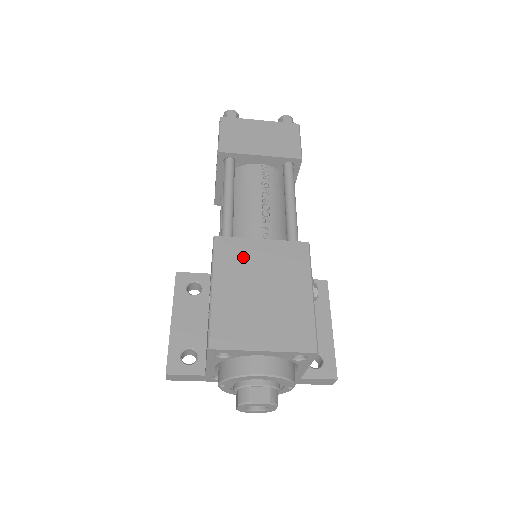
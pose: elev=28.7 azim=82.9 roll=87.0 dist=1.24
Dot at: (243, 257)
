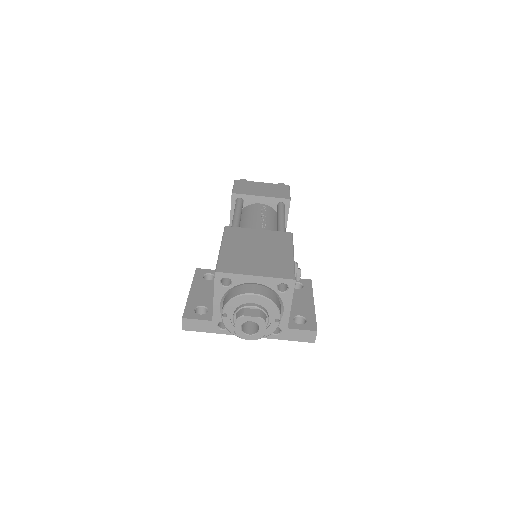
Dot at: (244, 236)
